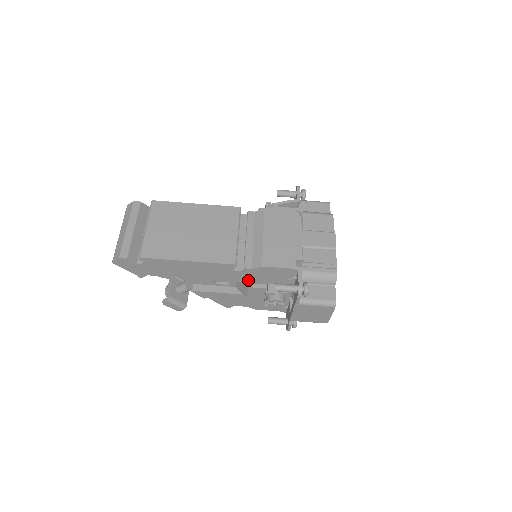
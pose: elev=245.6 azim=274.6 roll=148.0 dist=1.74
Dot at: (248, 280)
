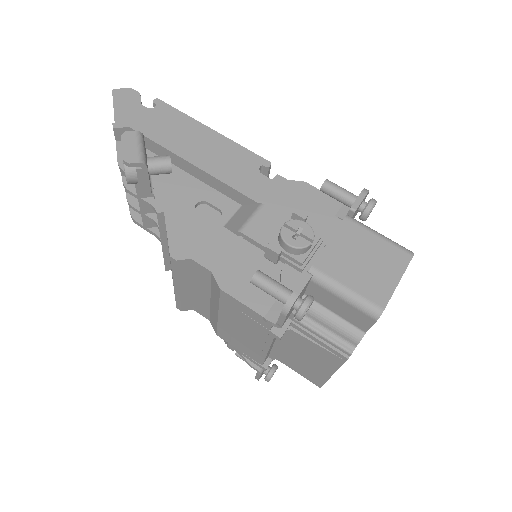
Dot at: (265, 201)
